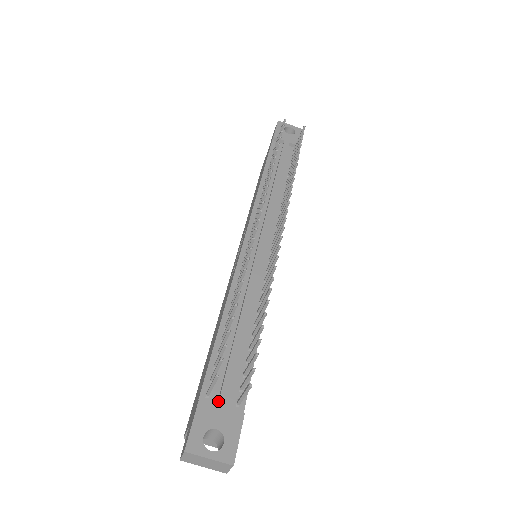
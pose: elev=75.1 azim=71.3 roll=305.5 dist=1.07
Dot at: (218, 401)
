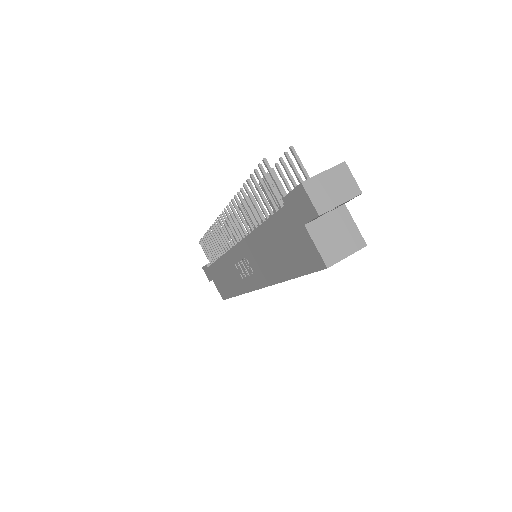
Dot at: occluded
